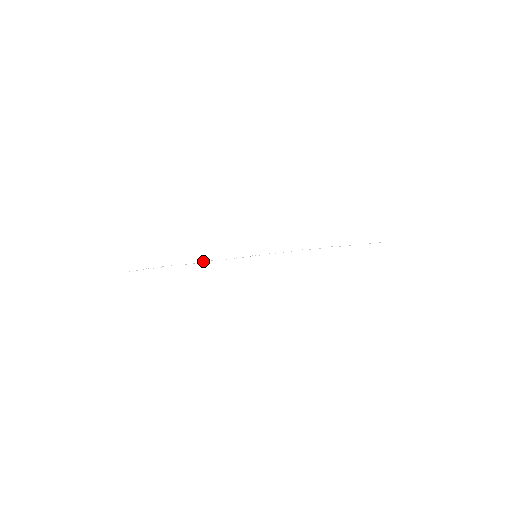
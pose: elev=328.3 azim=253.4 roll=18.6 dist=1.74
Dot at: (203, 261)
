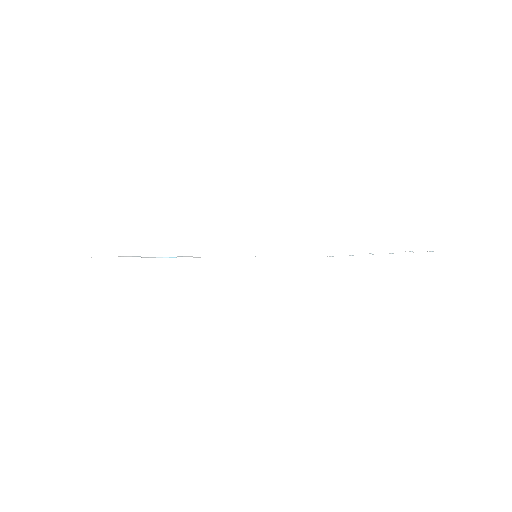
Dot at: (179, 256)
